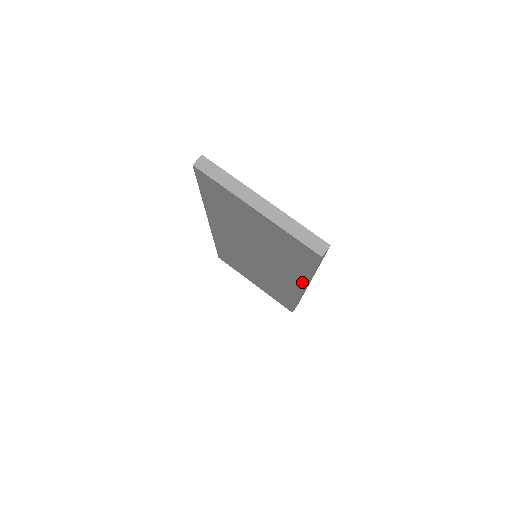
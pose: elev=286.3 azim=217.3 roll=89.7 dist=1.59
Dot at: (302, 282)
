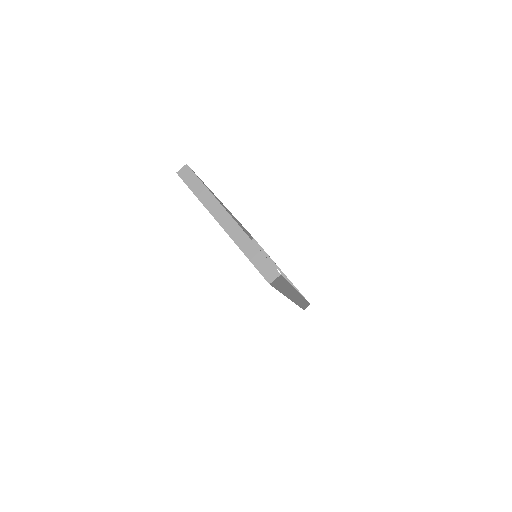
Dot at: occluded
